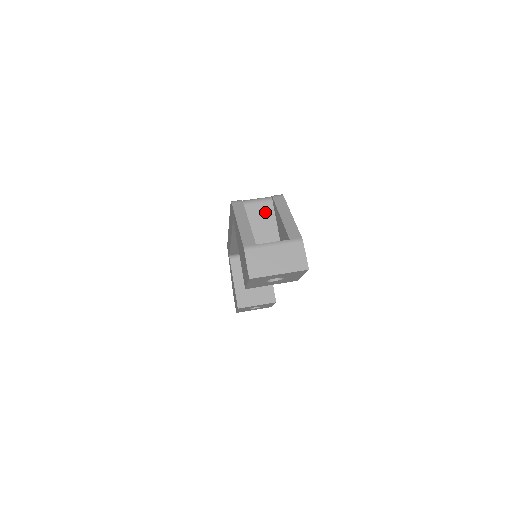
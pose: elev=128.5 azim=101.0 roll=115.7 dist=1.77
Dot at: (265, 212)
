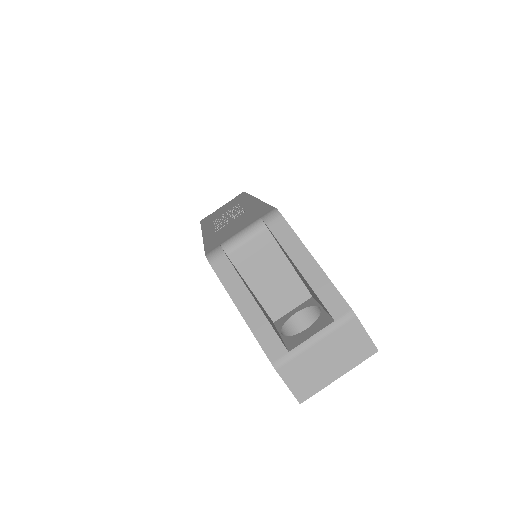
Dot at: (264, 251)
